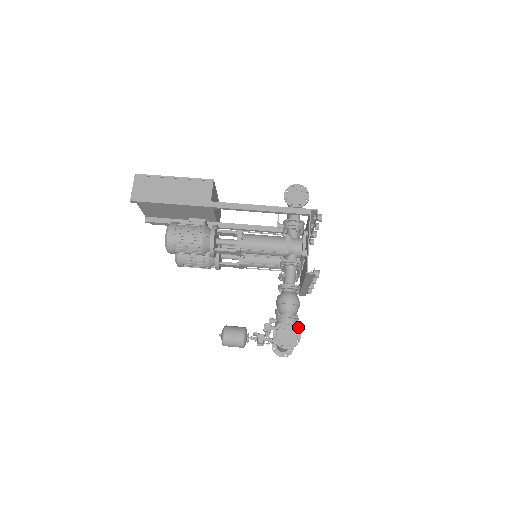
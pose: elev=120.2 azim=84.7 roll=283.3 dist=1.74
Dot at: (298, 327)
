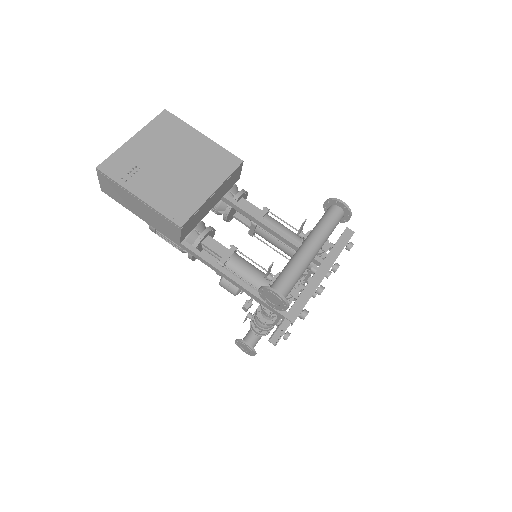
Dot at: (254, 352)
